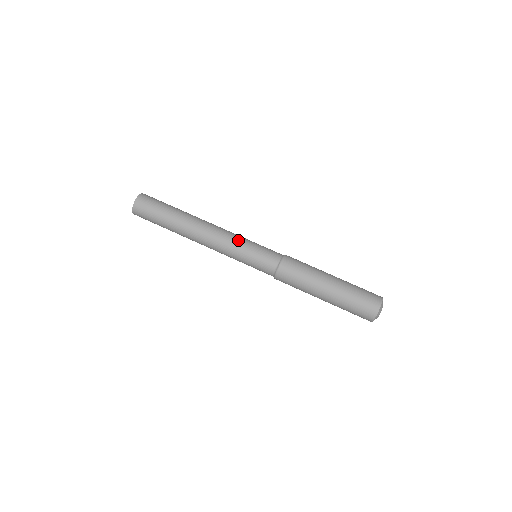
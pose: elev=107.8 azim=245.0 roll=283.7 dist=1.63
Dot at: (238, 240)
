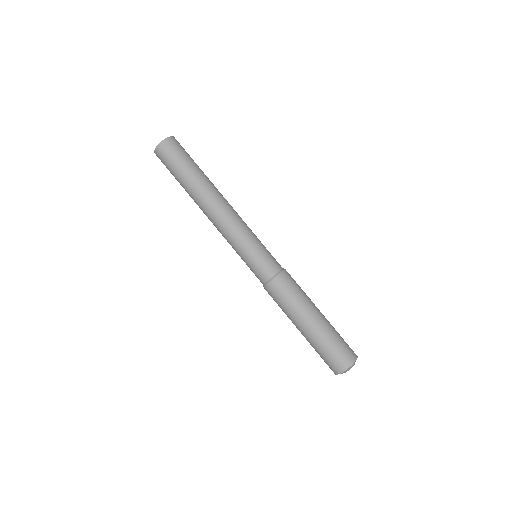
Dot at: (242, 235)
